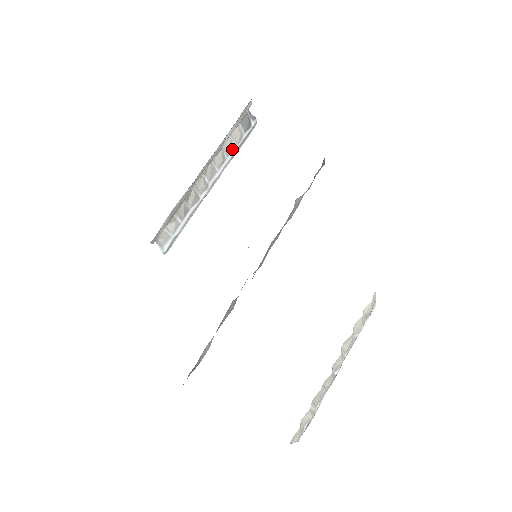
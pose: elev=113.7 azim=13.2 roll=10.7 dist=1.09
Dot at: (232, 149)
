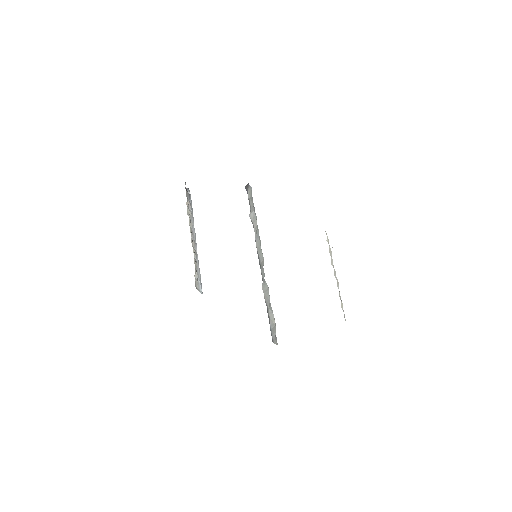
Dot at: (191, 214)
